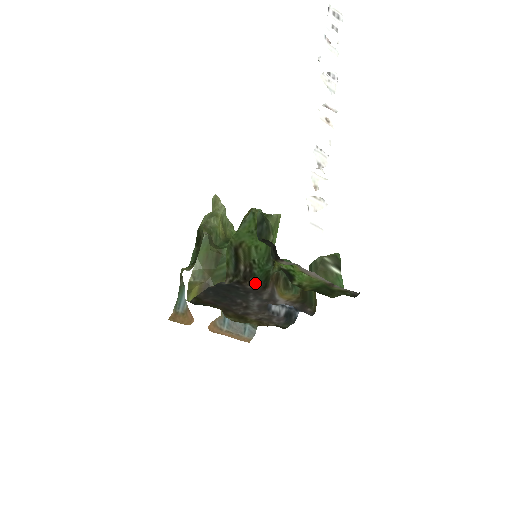
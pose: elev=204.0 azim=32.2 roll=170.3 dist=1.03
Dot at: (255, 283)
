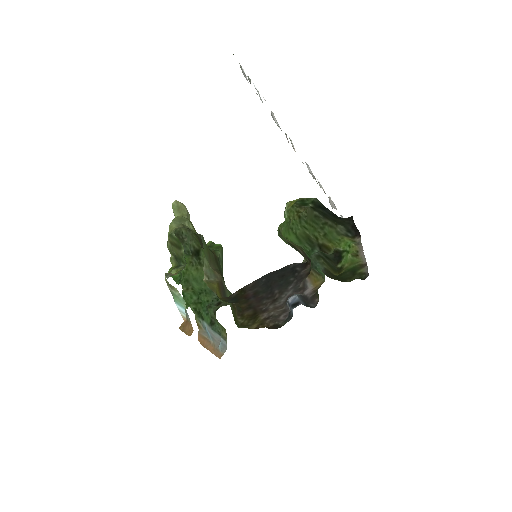
Dot at: (308, 267)
